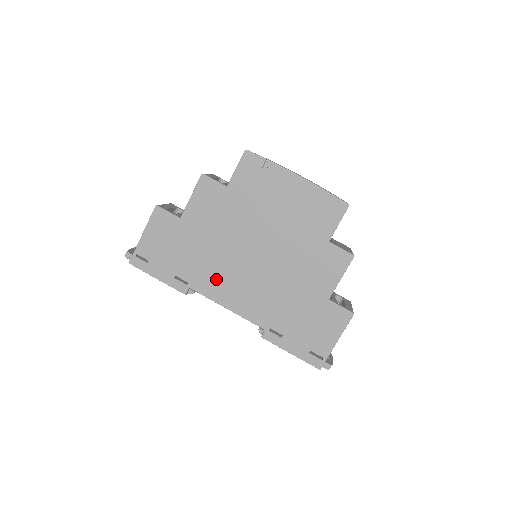
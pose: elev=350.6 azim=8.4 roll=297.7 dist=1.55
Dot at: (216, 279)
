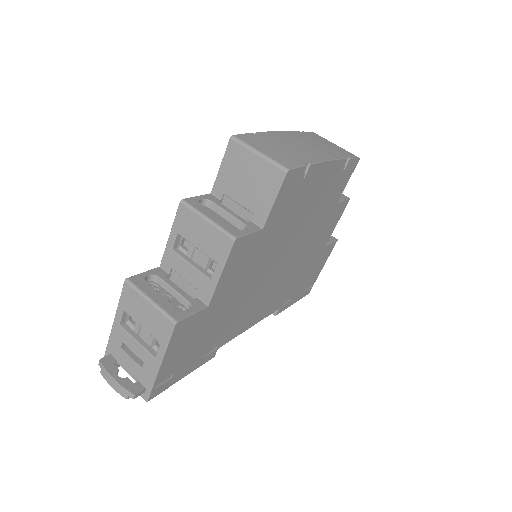
Dot at: (244, 317)
